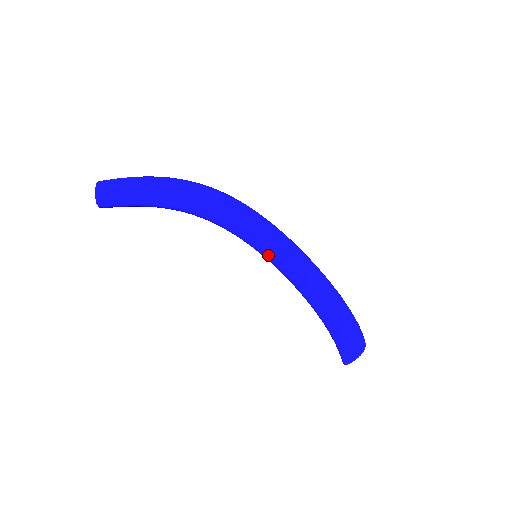
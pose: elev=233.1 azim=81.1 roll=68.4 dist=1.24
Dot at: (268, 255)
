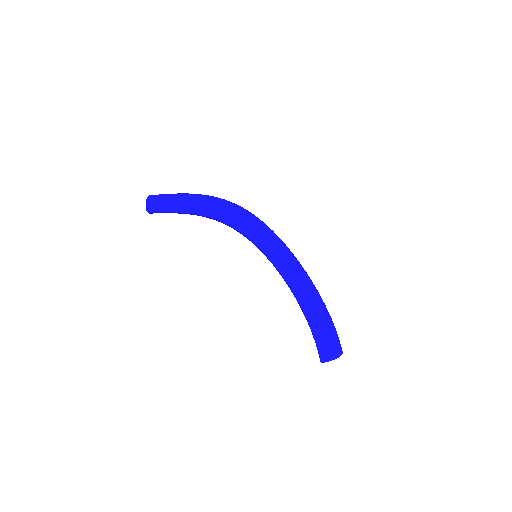
Dot at: (264, 248)
